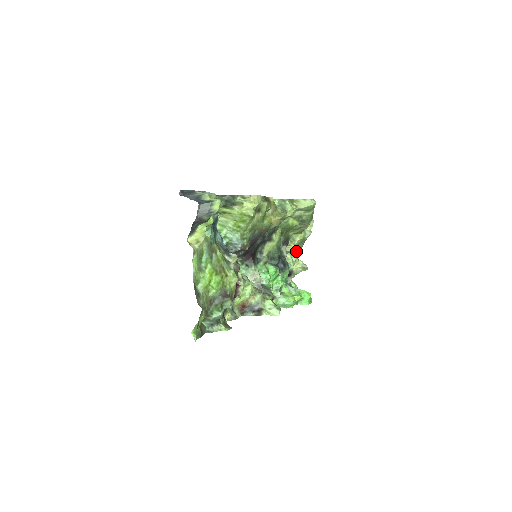
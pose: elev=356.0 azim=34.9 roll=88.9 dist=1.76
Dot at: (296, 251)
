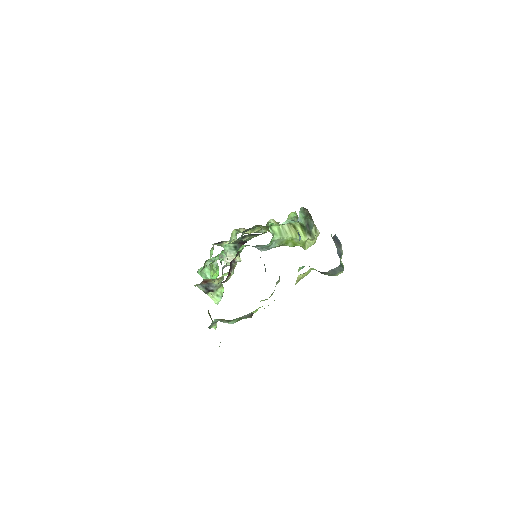
Dot at: occluded
